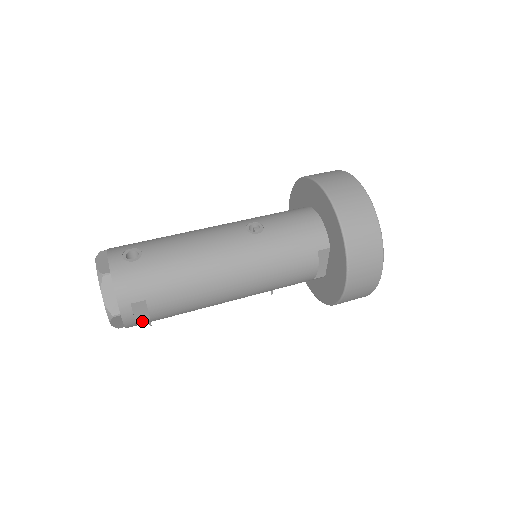
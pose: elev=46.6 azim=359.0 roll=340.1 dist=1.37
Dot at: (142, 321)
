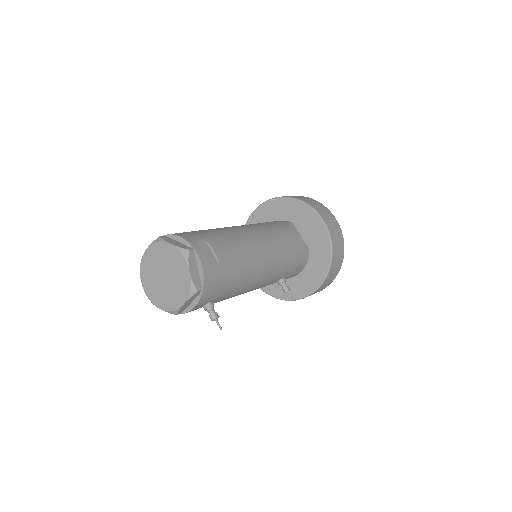
Dot at: (213, 265)
